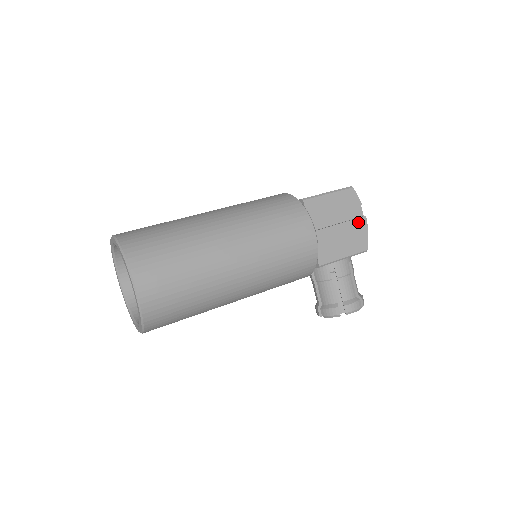
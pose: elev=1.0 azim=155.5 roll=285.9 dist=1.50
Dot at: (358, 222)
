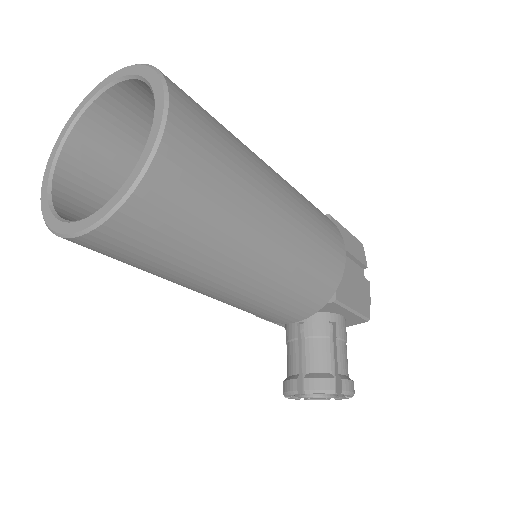
Dot at: (364, 282)
